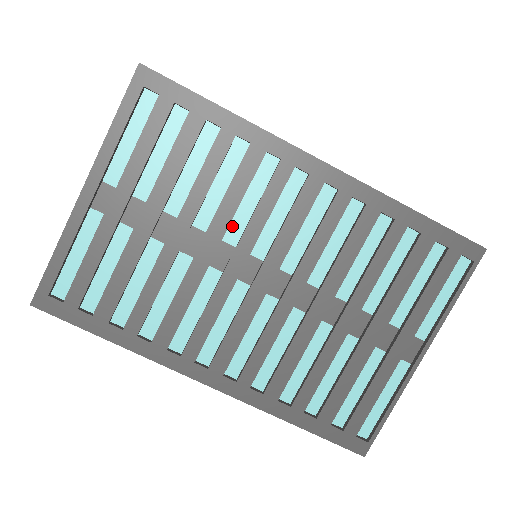
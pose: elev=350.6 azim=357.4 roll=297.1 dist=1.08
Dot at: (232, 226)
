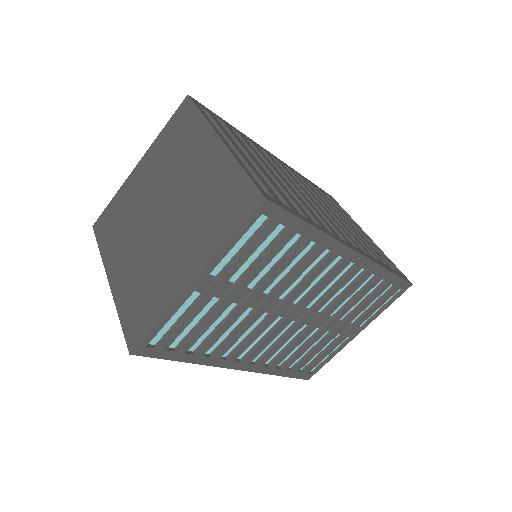
Dot at: (285, 289)
